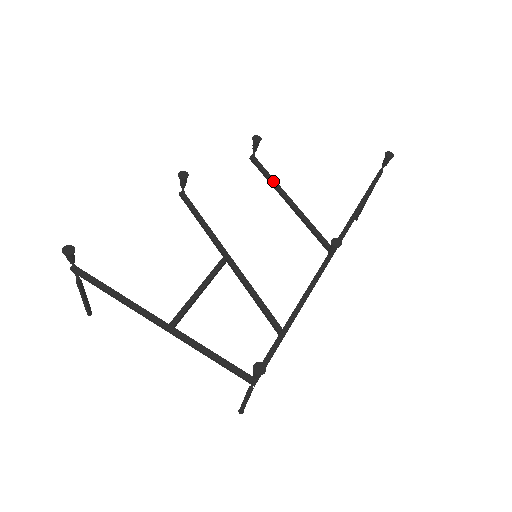
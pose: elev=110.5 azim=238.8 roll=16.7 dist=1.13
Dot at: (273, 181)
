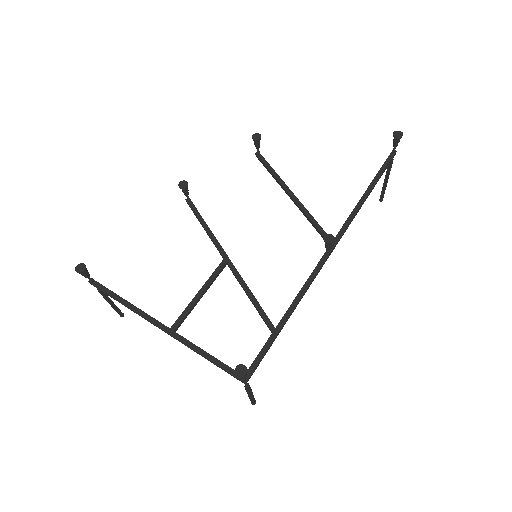
Dot at: (277, 177)
